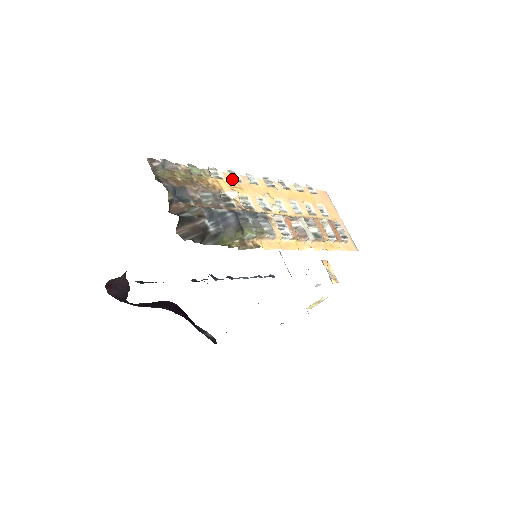
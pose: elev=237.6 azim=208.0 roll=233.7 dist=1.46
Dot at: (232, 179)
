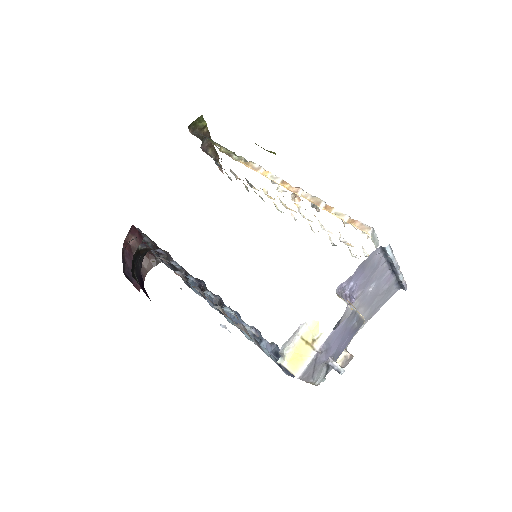
Dot at: (277, 208)
